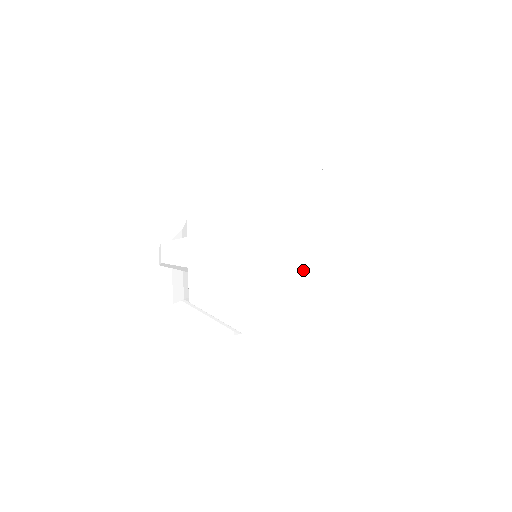
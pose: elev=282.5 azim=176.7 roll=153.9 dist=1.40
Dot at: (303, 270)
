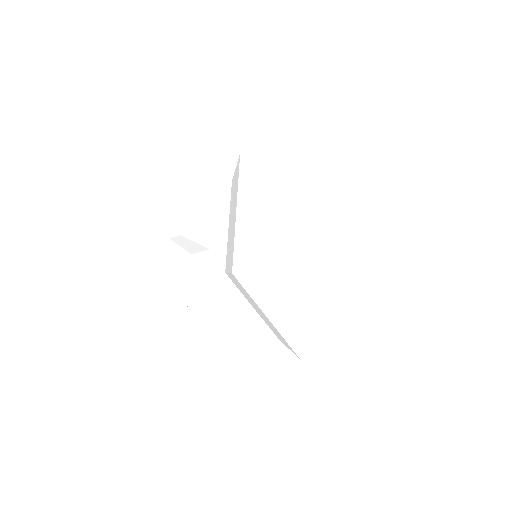
Dot at: (312, 275)
